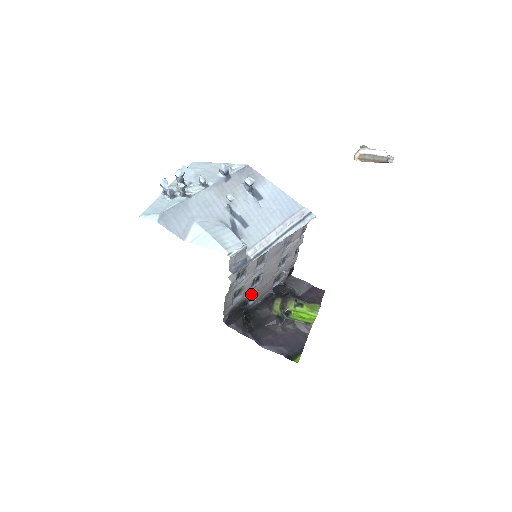
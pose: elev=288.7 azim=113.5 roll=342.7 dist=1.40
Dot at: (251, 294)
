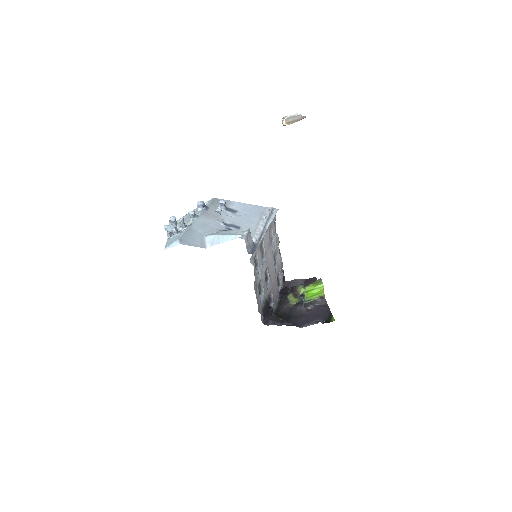
Dot at: (268, 297)
